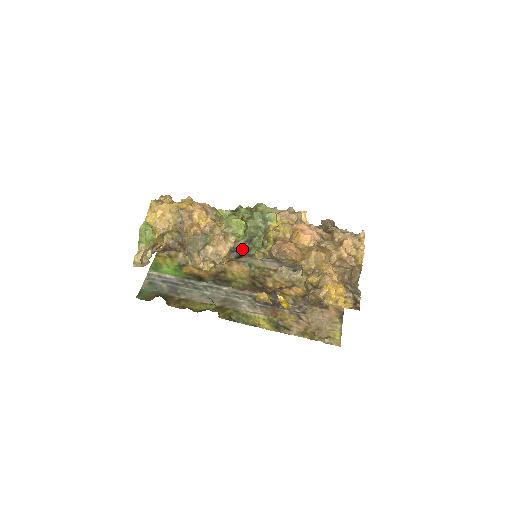
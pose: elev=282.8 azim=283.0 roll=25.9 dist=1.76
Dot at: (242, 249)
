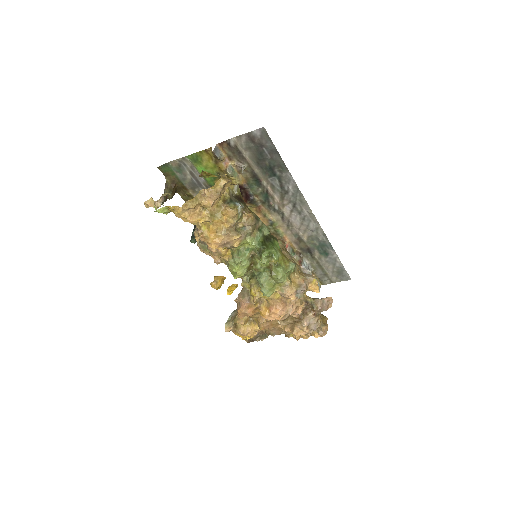
Dot at: occluded
